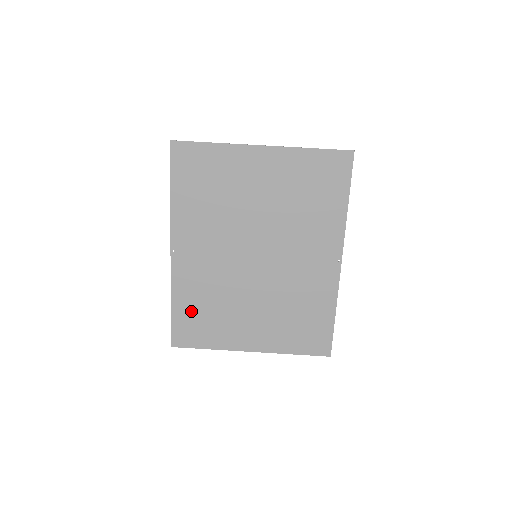
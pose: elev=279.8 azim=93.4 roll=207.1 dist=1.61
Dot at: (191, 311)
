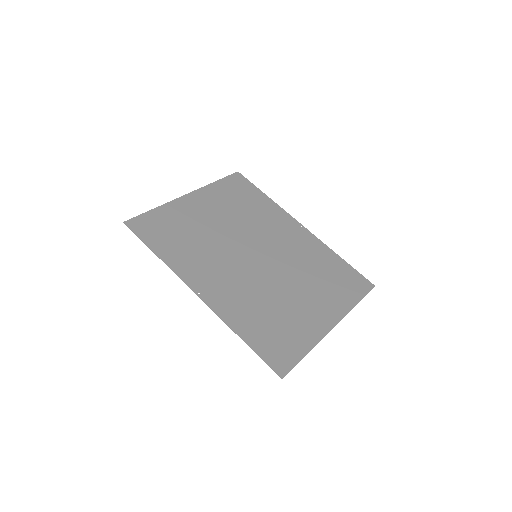
Dot at: (261, 331)
